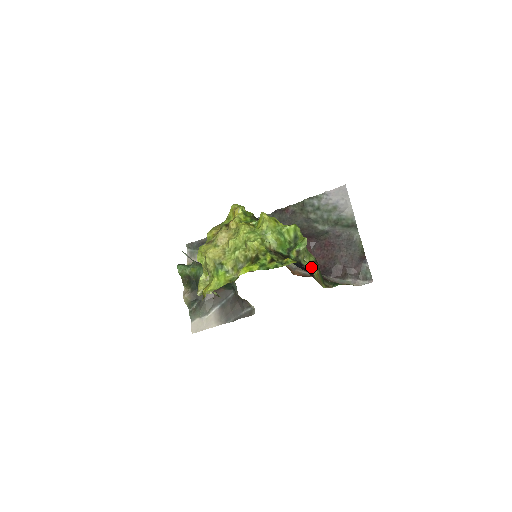
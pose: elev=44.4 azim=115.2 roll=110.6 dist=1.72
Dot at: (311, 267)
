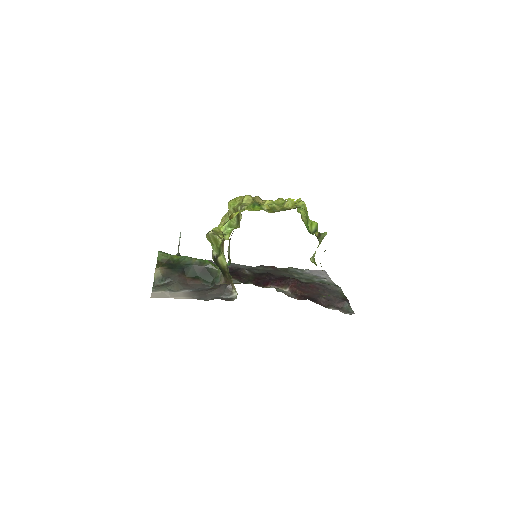
Dot at: occluded
